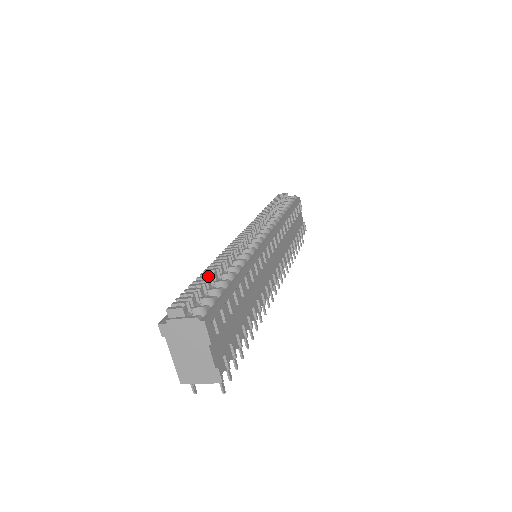
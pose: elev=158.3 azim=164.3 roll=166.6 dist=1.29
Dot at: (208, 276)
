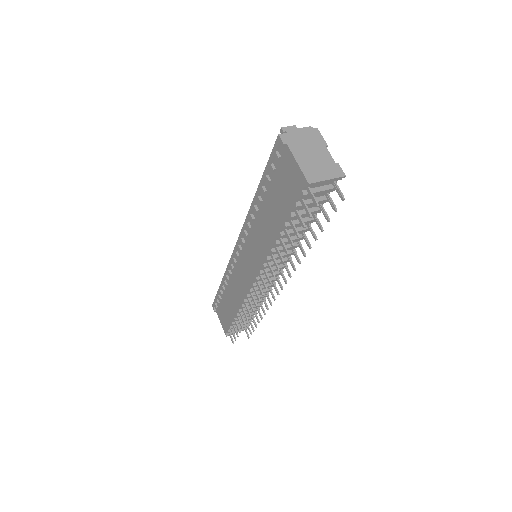
Dot at: occluded
